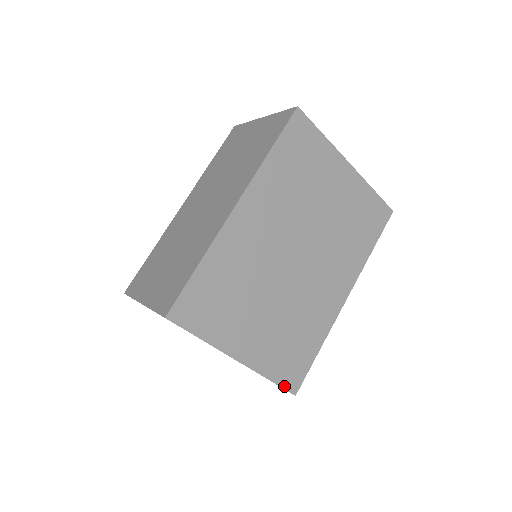
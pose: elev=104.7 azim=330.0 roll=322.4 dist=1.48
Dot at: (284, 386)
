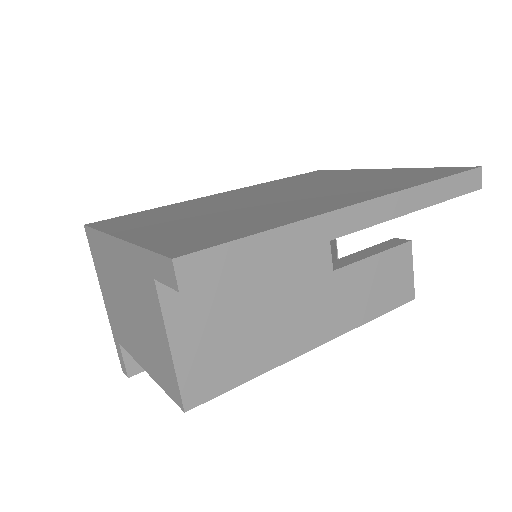
Dot at: (161, 252)
